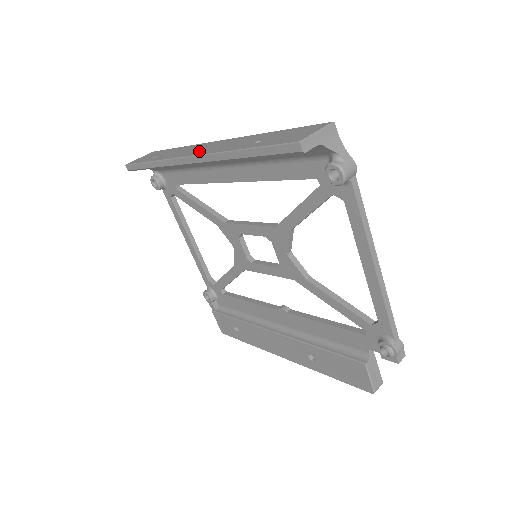
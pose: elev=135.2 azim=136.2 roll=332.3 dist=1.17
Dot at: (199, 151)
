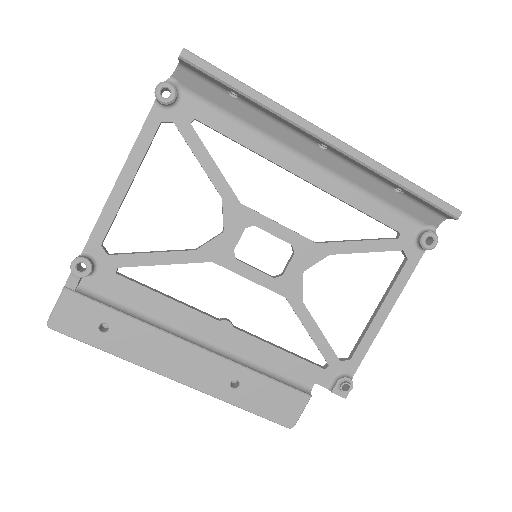
Dot at: occluded
